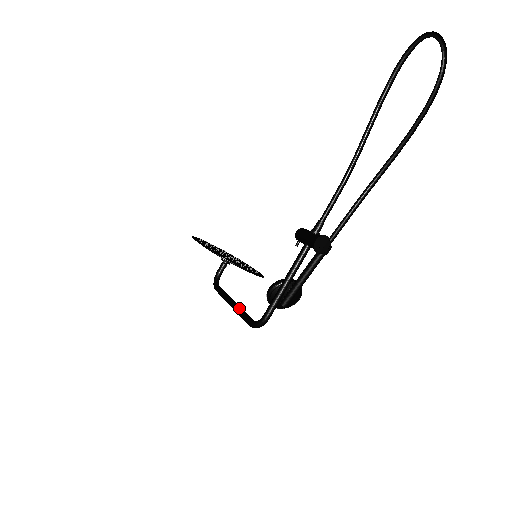
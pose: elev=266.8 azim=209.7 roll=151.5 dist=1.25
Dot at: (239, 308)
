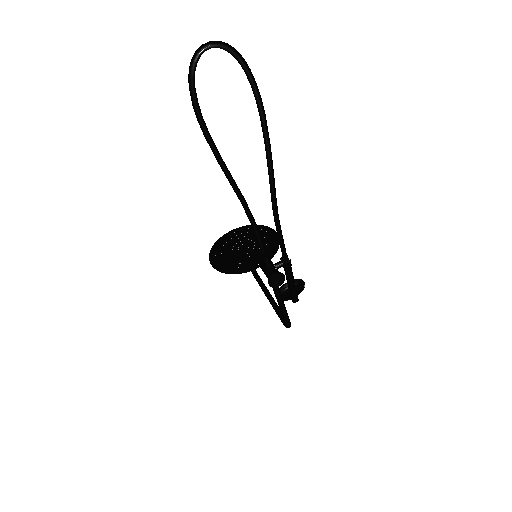
Dot at: (272, 305)
